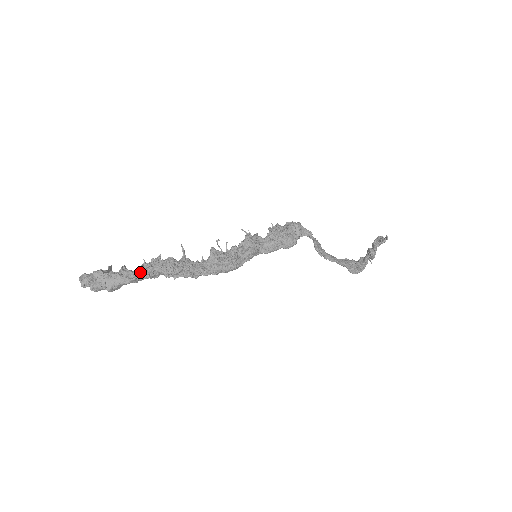
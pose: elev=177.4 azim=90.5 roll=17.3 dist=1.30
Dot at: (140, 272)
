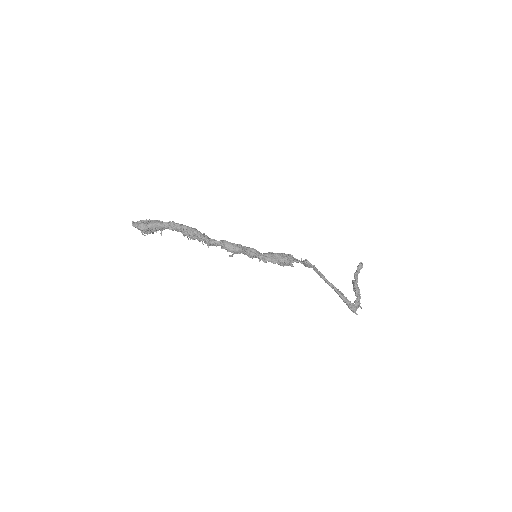
Dot at: (172, 222)
